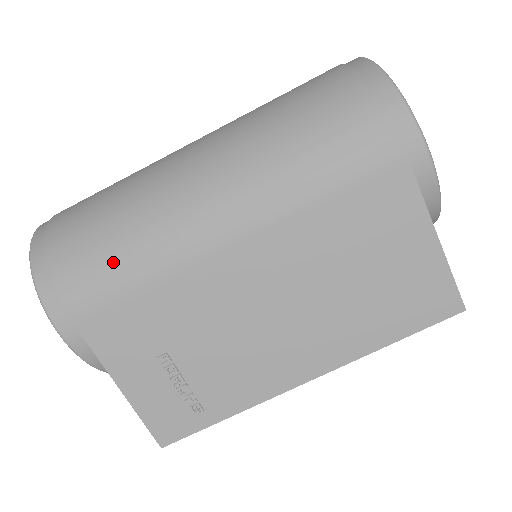
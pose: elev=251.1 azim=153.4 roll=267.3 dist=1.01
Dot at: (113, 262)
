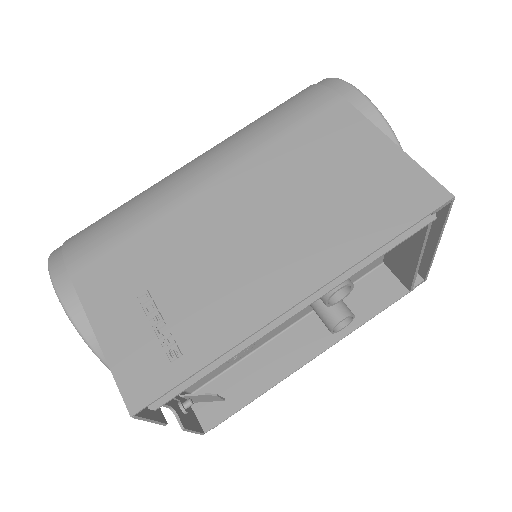
Dot at: (113, 221)
